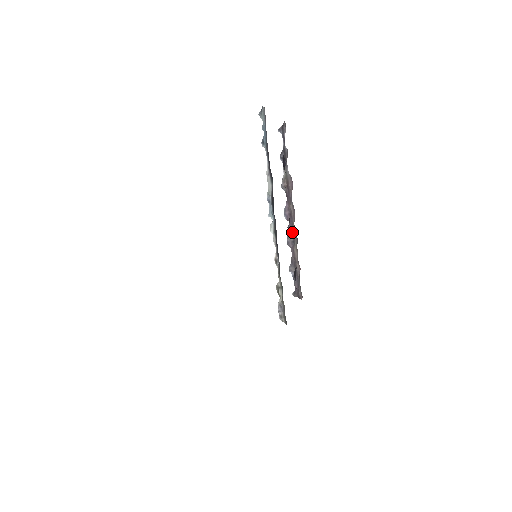
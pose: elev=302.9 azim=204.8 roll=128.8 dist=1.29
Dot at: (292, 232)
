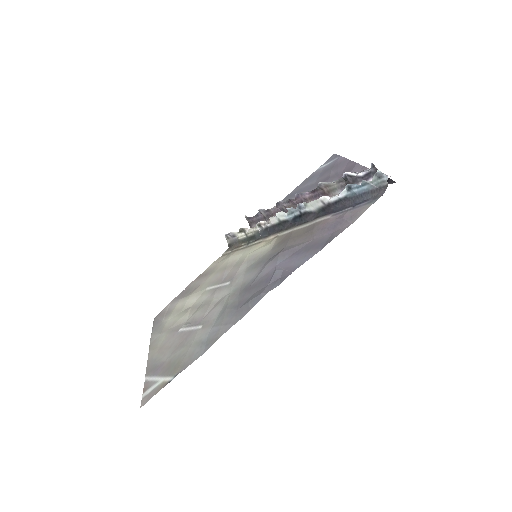
Dot at: occluded
